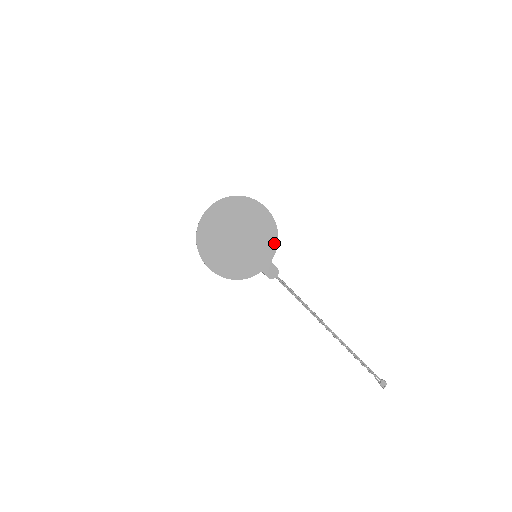
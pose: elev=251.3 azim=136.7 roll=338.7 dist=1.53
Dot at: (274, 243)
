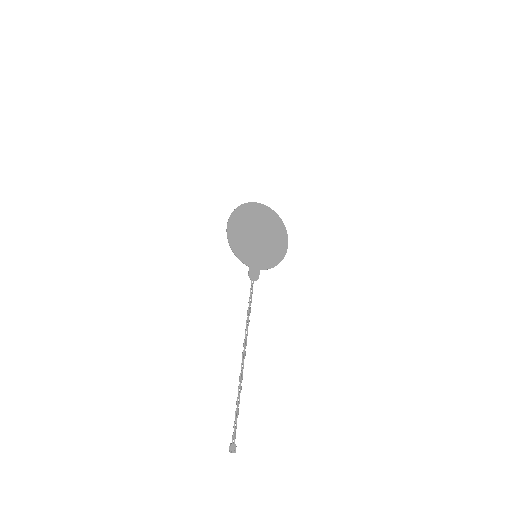
Dot at: (272, 264)
